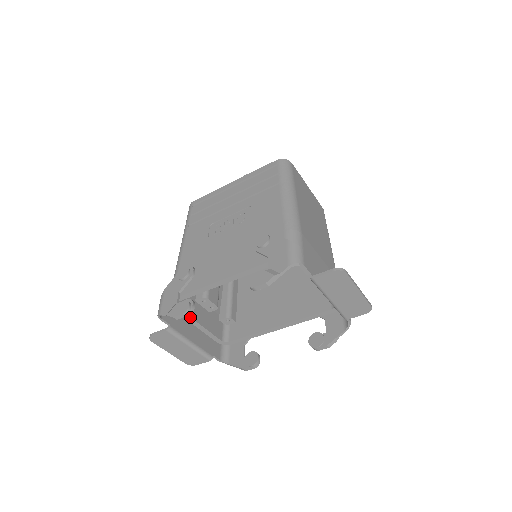
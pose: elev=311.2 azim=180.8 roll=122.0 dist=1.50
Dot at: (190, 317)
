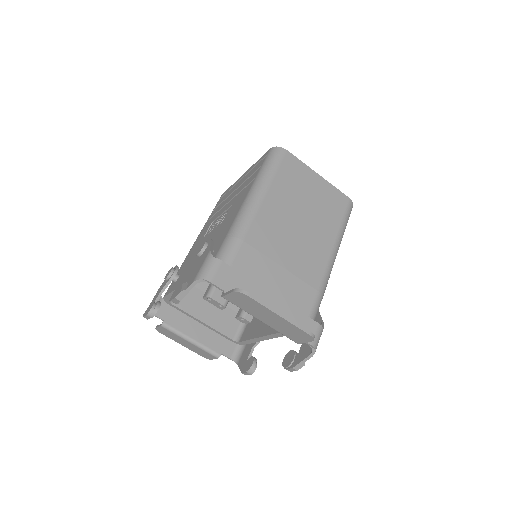
Dot at: (190, 314)
